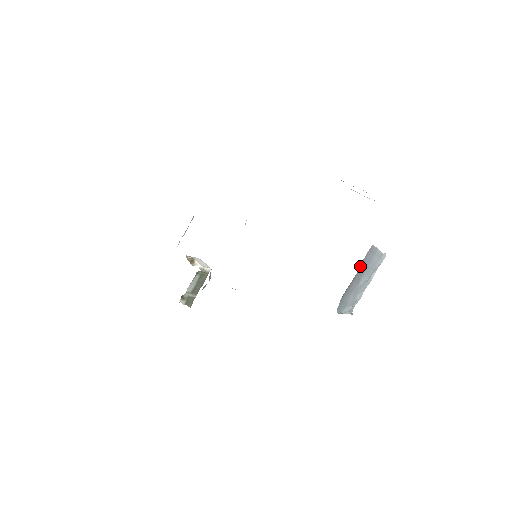
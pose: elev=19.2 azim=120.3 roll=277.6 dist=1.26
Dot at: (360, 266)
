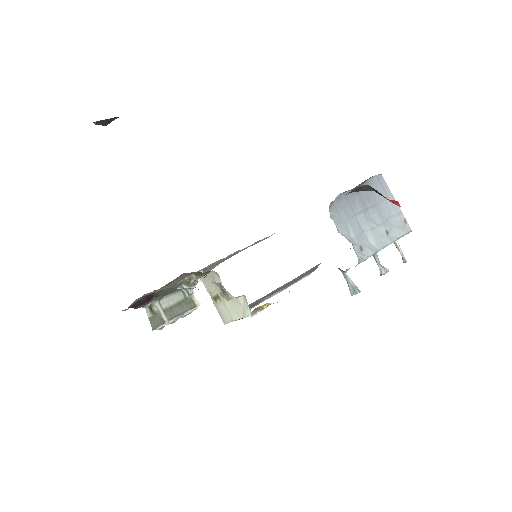
Dot at: (365, 184)
